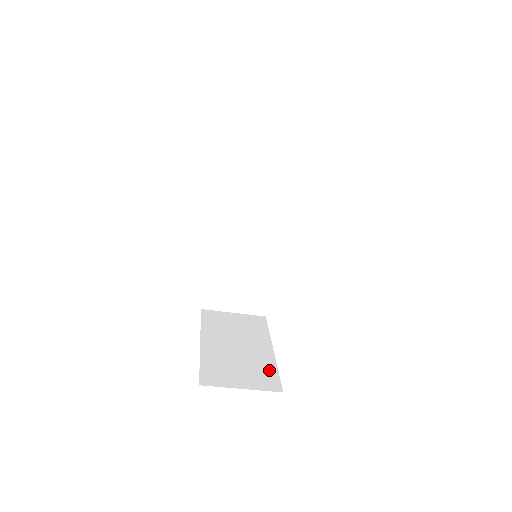
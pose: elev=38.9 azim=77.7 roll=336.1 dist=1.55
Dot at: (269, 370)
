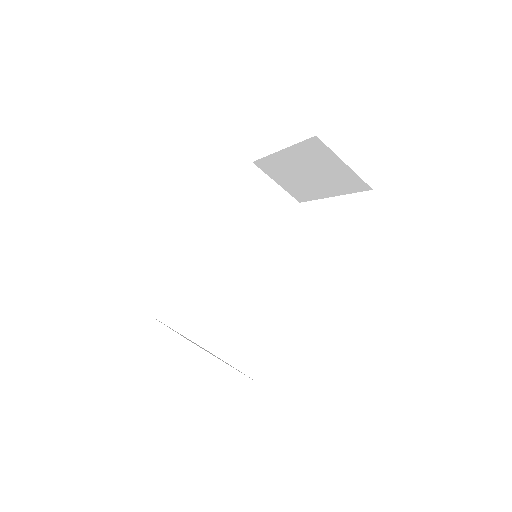
Dot at: occluded
